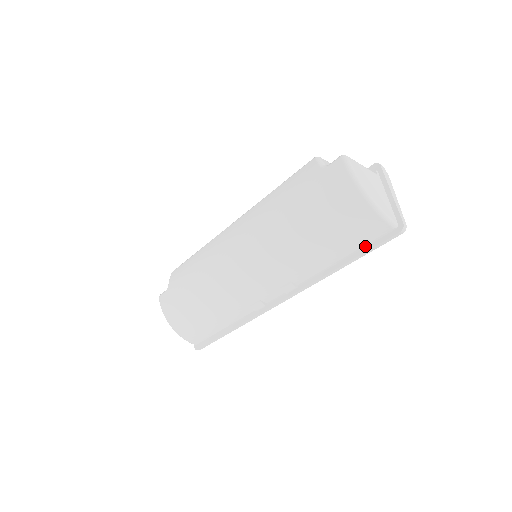
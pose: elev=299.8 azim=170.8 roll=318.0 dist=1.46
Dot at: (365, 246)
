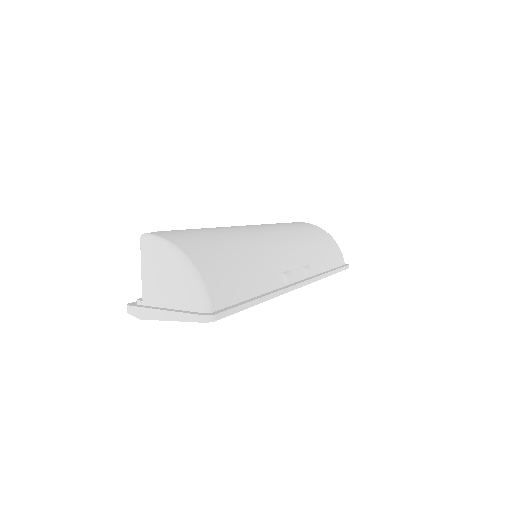
Dot at: (336, 267)
